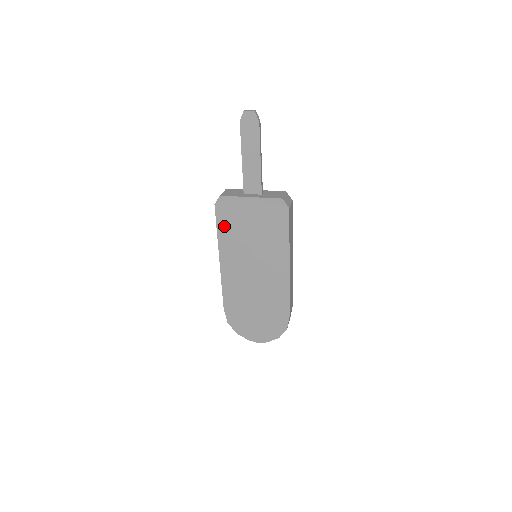
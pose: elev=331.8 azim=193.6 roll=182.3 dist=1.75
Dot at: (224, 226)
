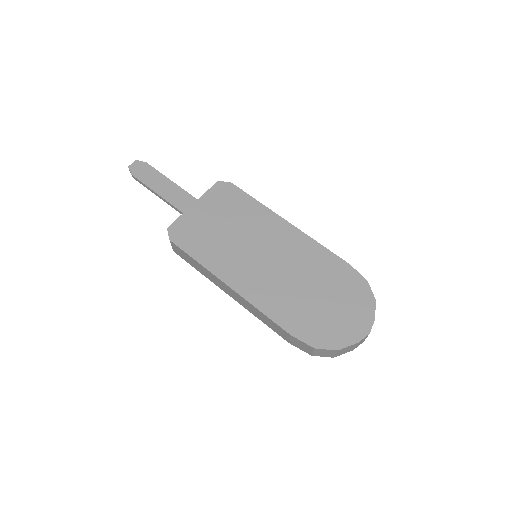
Dot at: (197, 249)
